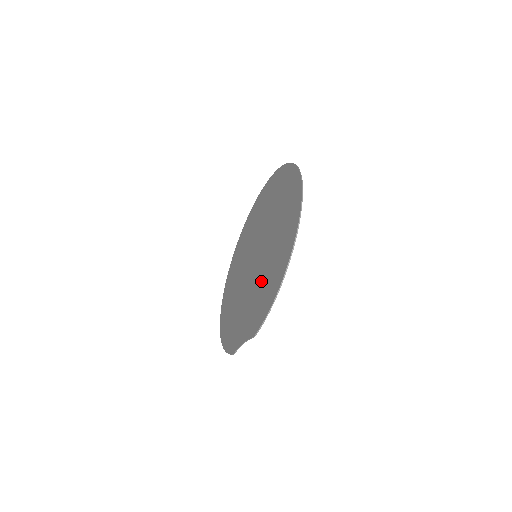
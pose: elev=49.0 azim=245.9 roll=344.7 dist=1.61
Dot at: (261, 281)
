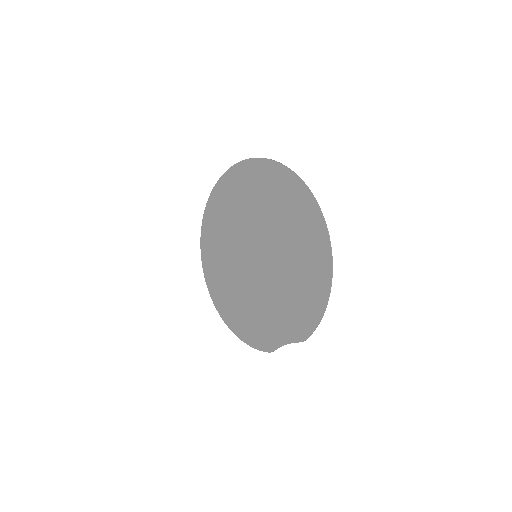
Dot at: (286, 288)
